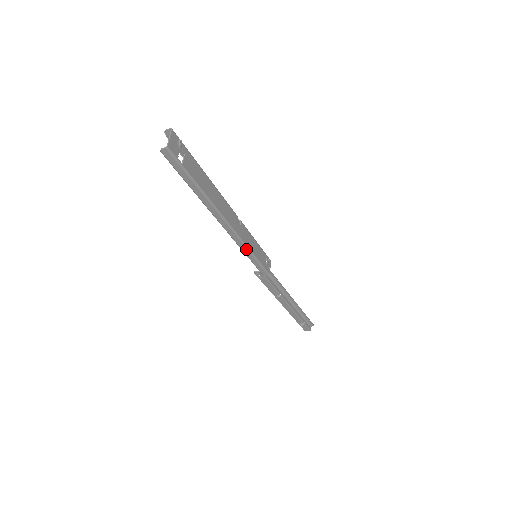
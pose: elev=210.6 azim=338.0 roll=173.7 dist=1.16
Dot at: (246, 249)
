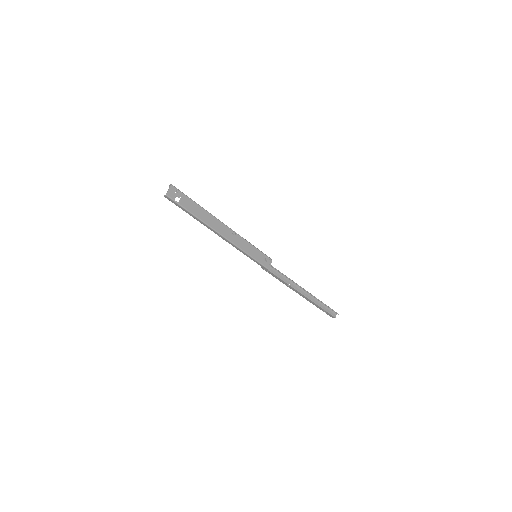
Dot at: (242, 251)
